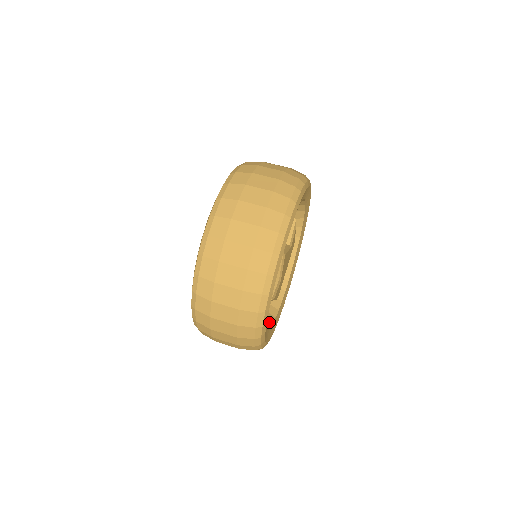
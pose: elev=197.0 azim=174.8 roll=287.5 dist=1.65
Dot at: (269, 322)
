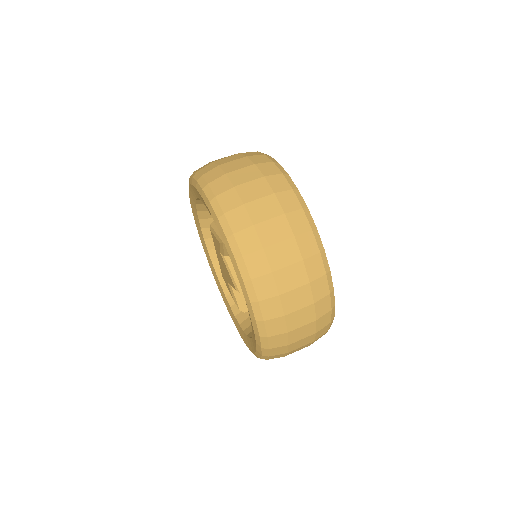
Dot at: occluded
